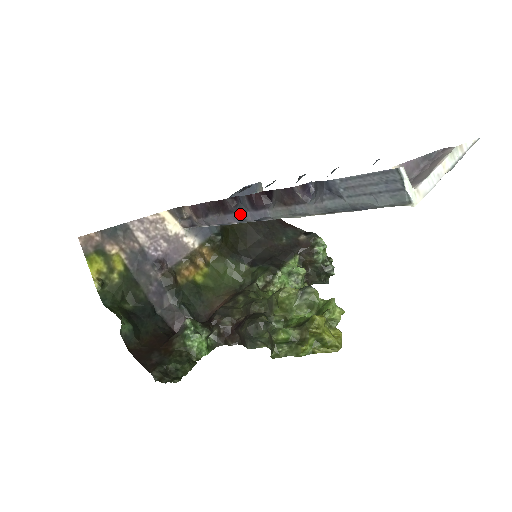
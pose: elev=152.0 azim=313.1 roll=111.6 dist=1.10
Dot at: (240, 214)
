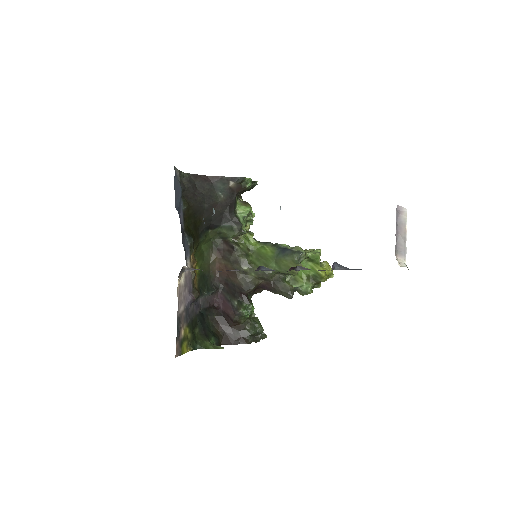
Dot at: occluded
